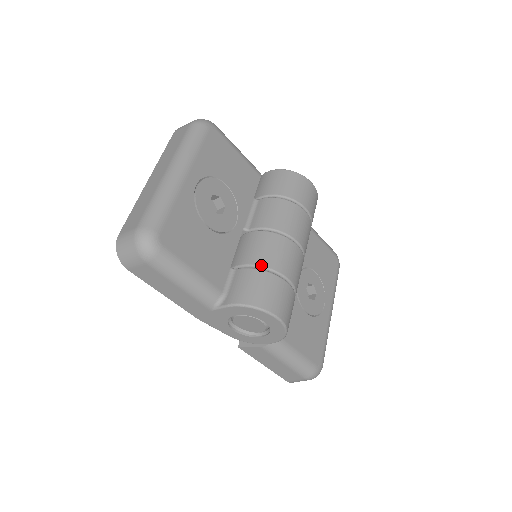
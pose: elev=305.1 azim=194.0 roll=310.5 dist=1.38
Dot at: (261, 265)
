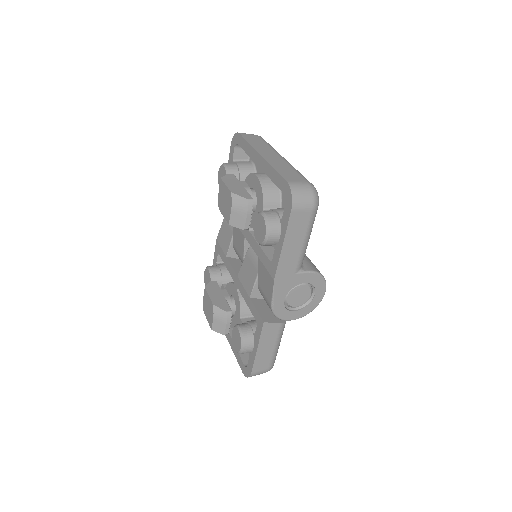
Dot at: occluded
